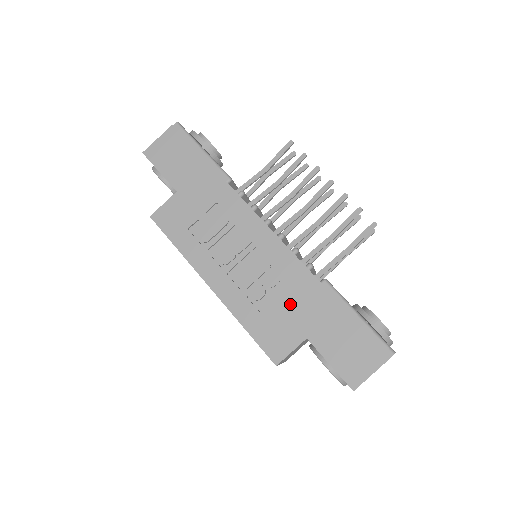
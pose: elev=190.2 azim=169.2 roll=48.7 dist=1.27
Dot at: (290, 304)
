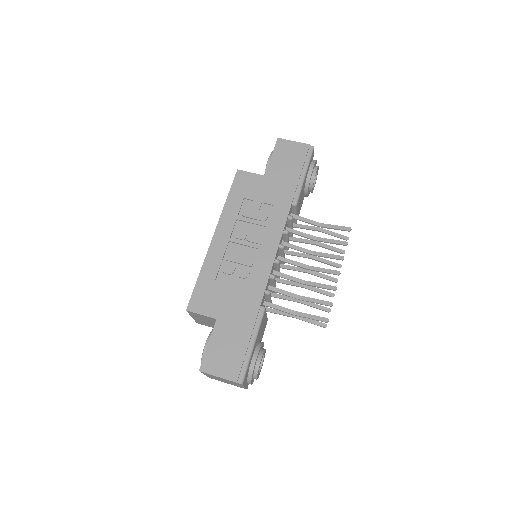
Dot at: (233, 294)
